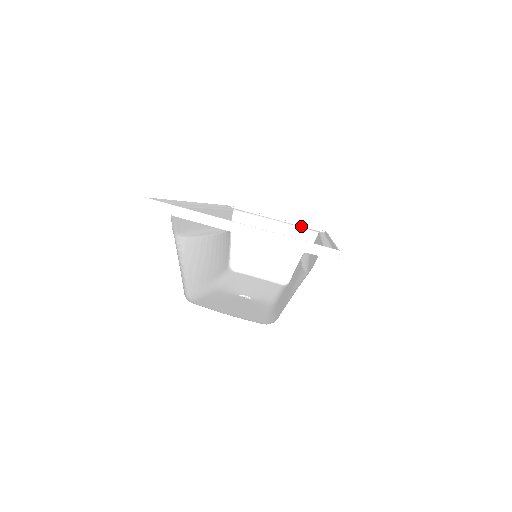
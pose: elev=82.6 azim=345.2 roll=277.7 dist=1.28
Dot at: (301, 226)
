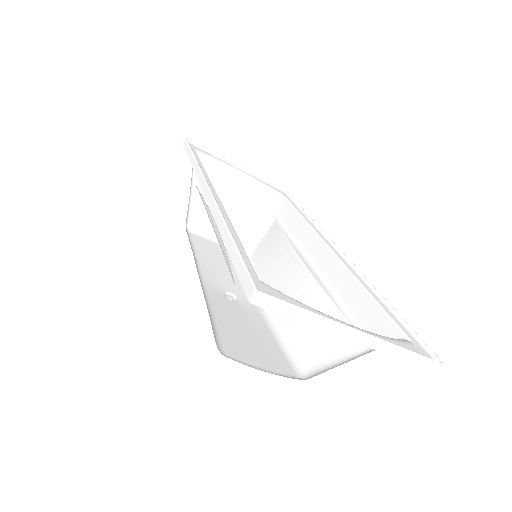
Dot at: (263, 181)
